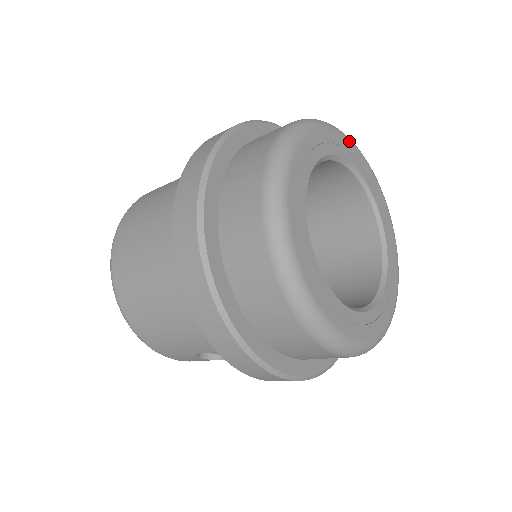
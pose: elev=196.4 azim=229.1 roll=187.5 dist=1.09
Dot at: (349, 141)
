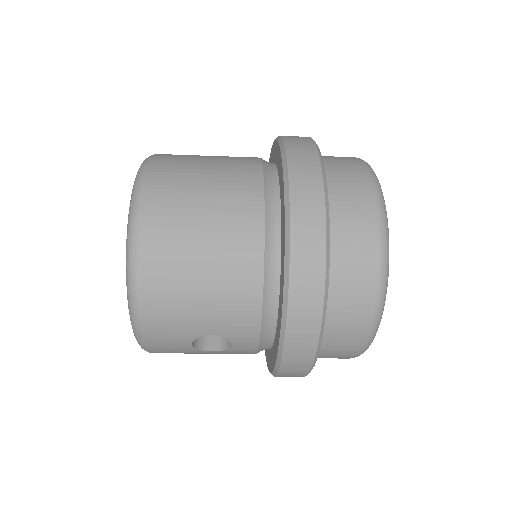
Dot at: occluded
